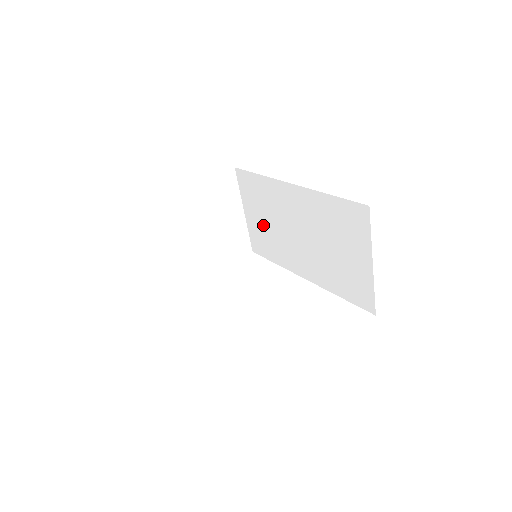
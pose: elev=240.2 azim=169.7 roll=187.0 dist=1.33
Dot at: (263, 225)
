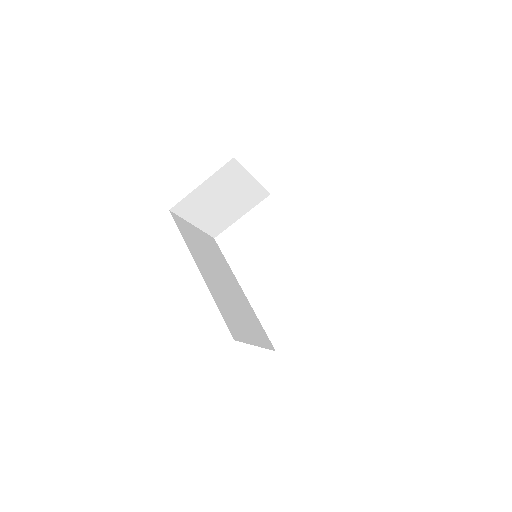
Dot at: occluded
